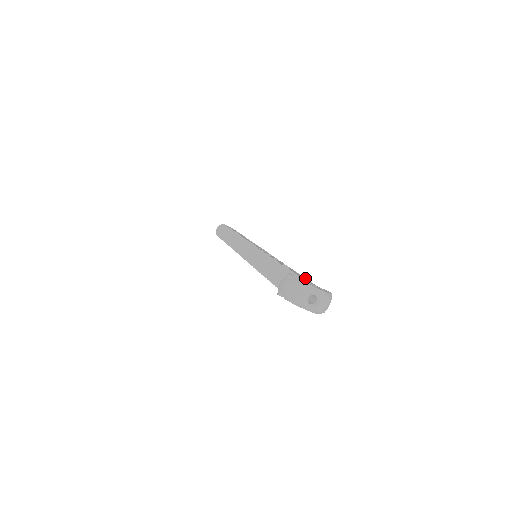
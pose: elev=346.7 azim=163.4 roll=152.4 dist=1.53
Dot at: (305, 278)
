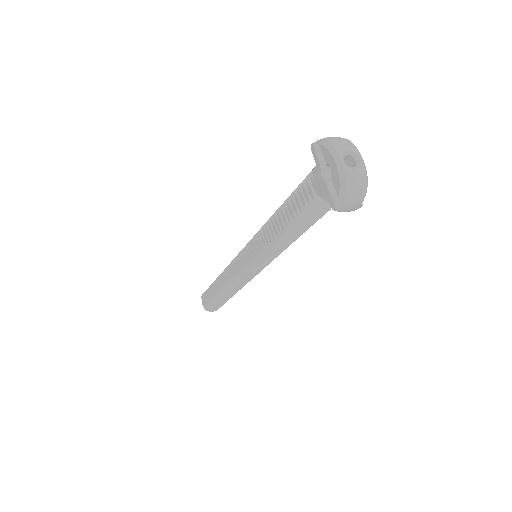
Dot at: occluded
